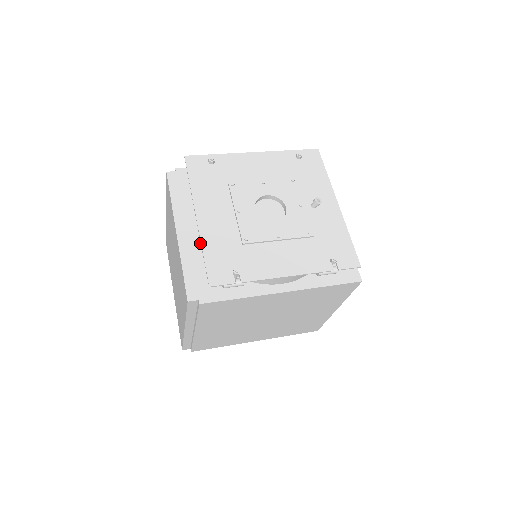
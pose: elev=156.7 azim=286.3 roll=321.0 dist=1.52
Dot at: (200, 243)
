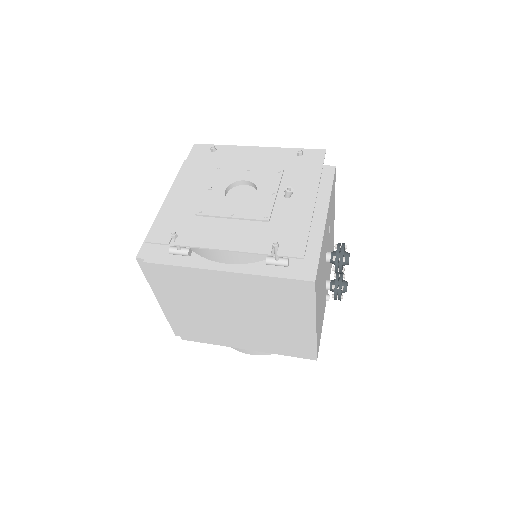
Dot at: occluded
